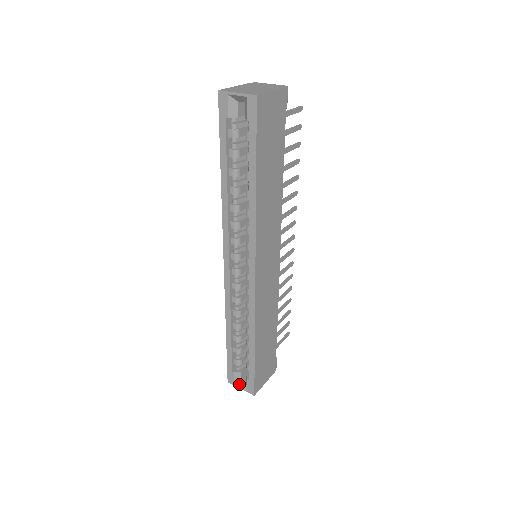
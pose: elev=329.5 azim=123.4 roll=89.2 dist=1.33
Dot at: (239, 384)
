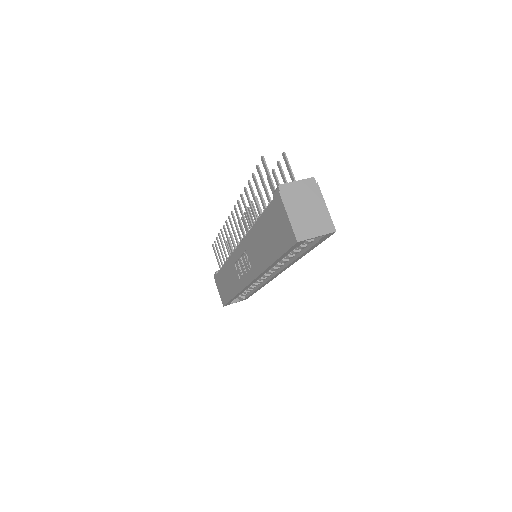
Dot at: (233, 302)
